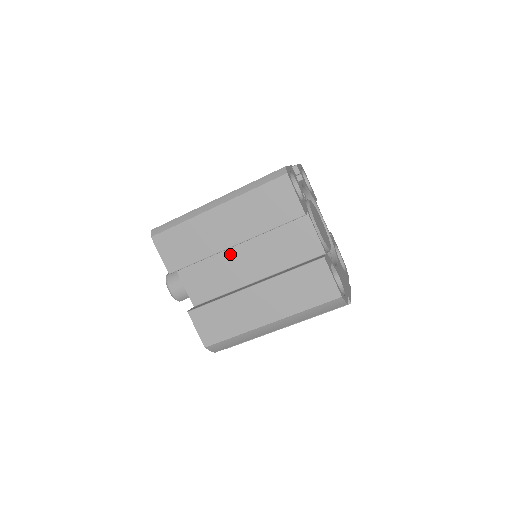
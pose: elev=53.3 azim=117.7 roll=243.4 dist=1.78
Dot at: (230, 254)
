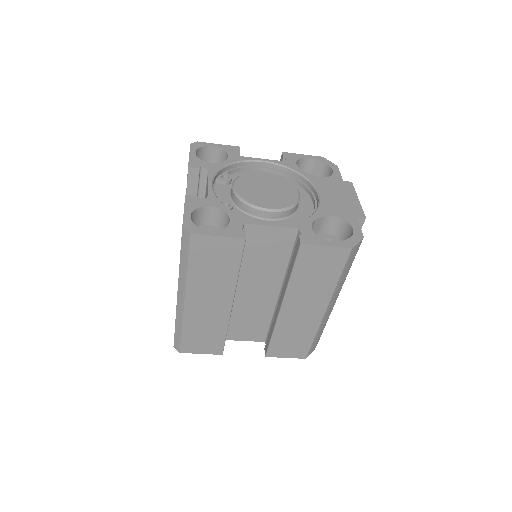
Dot at: (238, 300)
